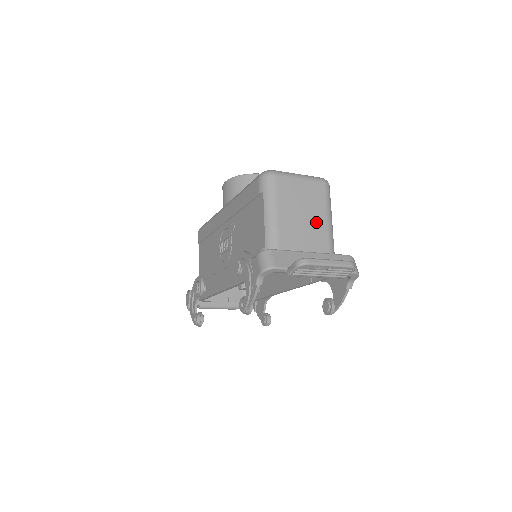
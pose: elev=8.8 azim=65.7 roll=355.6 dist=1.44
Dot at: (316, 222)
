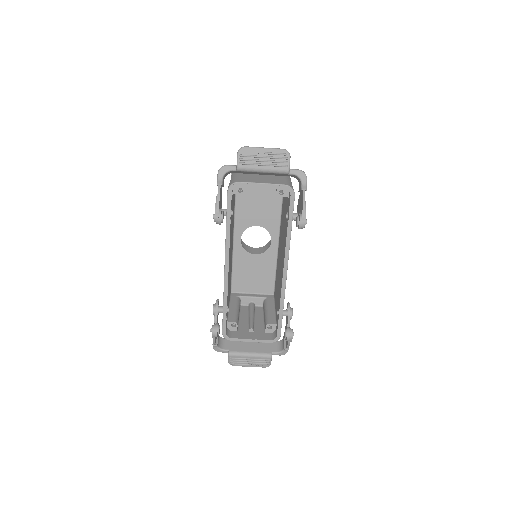
Dot at: occluded
